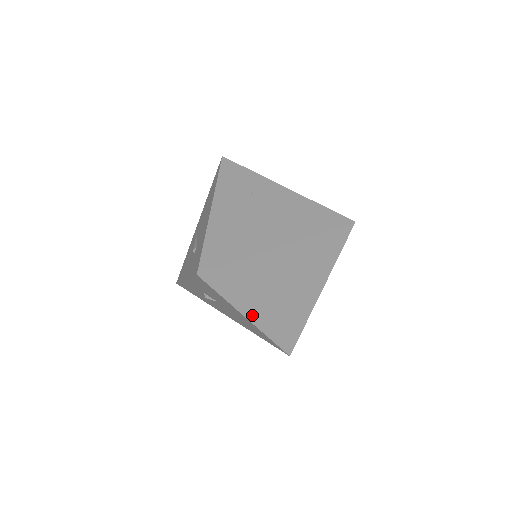
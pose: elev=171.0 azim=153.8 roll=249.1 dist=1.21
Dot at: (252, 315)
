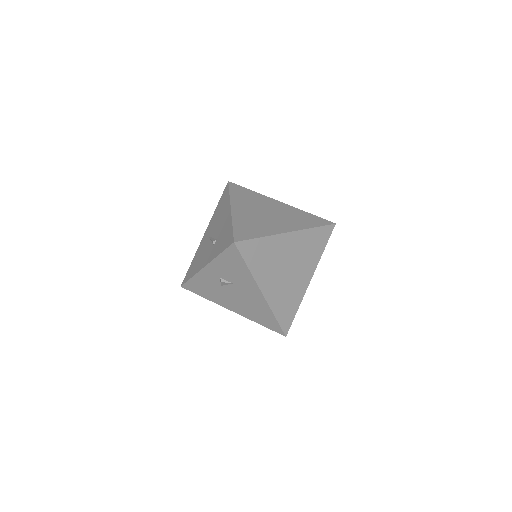
Dot at: (265, 289)
